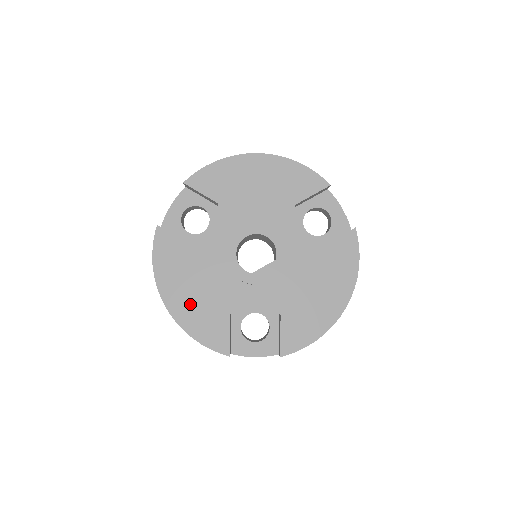
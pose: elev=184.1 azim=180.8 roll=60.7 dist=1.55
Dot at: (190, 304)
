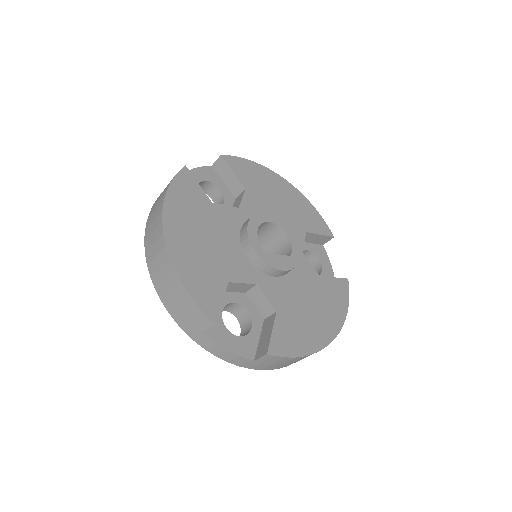
Dot at: (191, 248)
